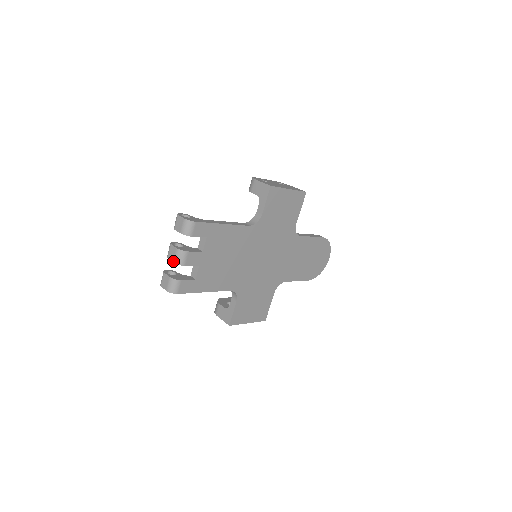
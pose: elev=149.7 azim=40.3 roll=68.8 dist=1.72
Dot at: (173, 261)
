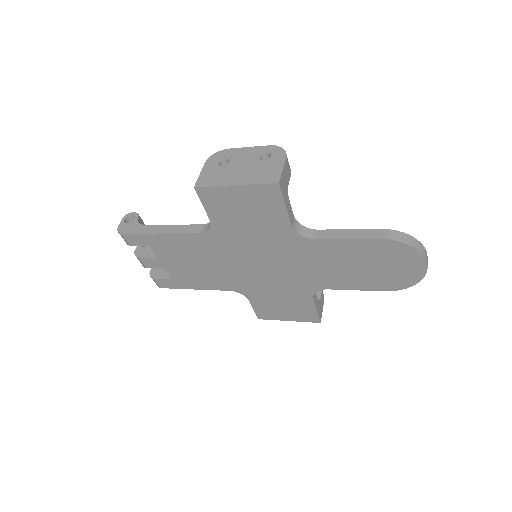
Dot at: occluded
